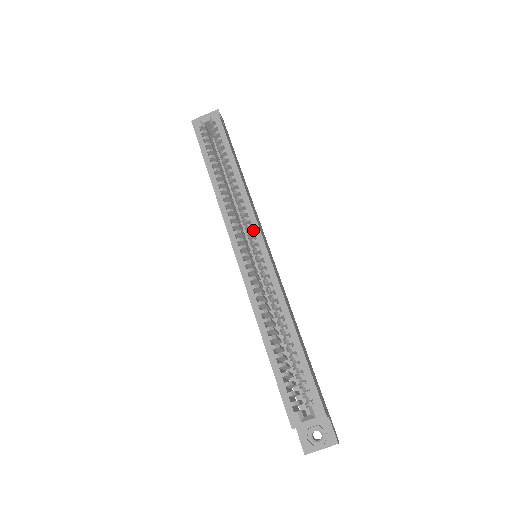
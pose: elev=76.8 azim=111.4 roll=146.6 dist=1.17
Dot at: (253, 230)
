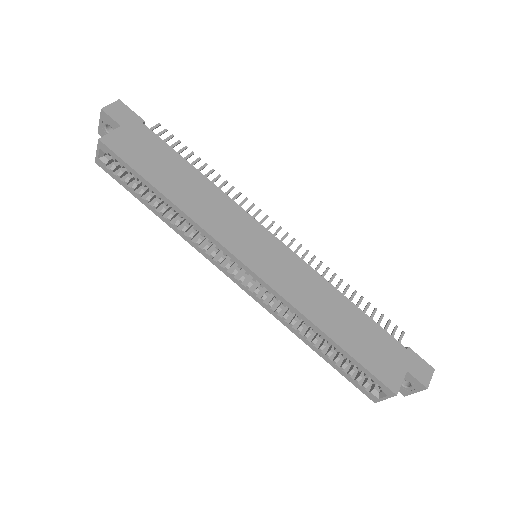
Dot at: occluded
